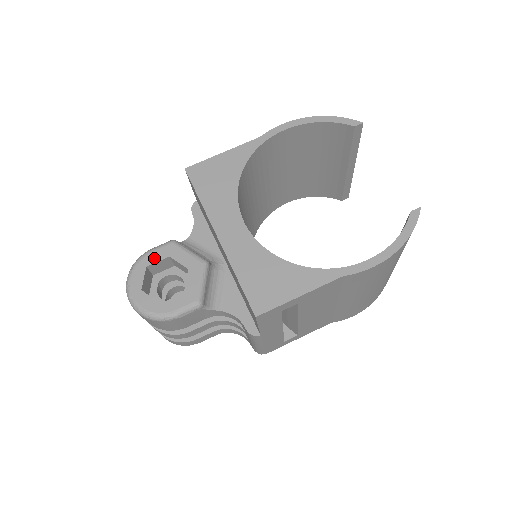
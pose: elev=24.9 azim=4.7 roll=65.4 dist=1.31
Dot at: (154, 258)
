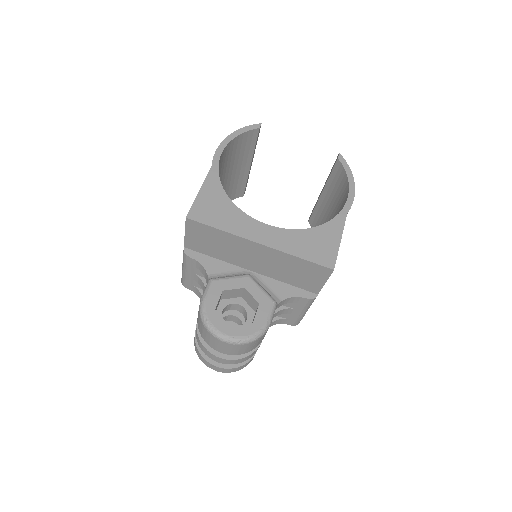
Dot at: (214, 300)
